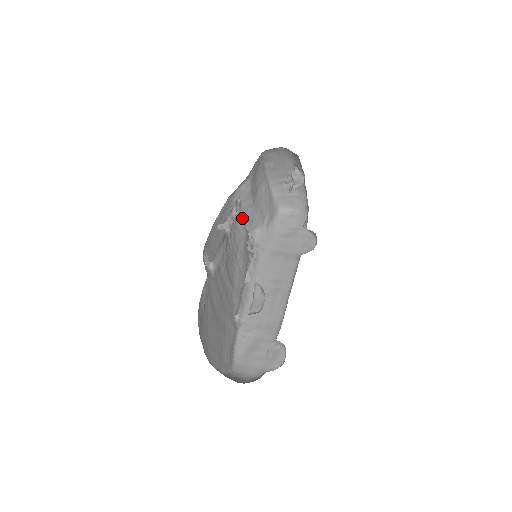
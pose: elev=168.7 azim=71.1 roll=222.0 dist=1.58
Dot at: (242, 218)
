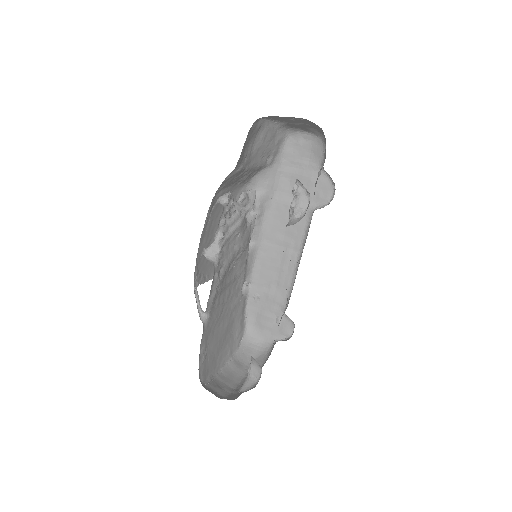
Dot at: (234, 211)
